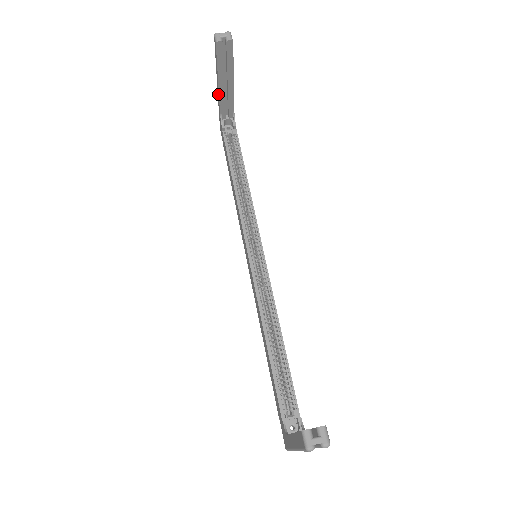
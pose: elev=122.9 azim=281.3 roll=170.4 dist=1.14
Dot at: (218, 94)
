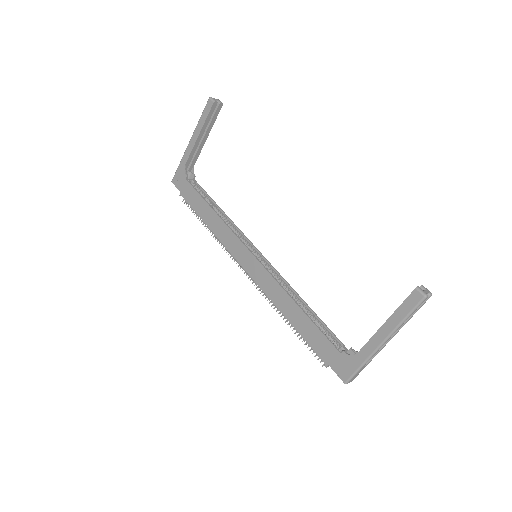
Dot at: (191, 147)
